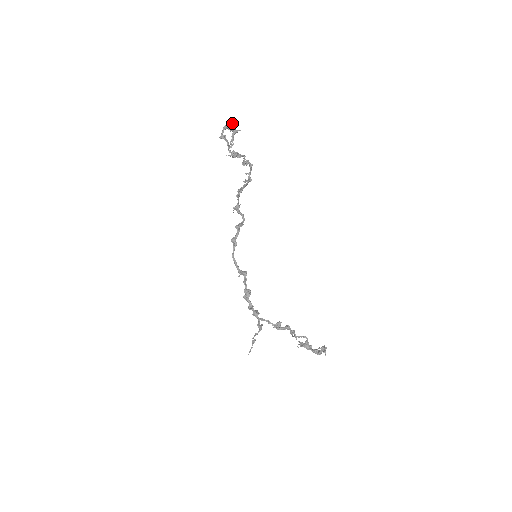
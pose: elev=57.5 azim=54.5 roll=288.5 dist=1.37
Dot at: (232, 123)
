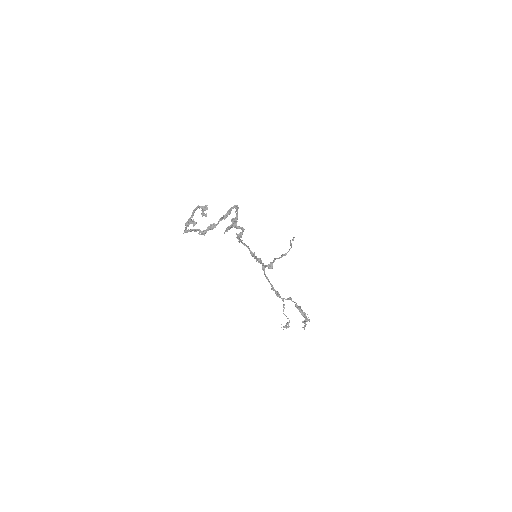
Dot at: occluded
